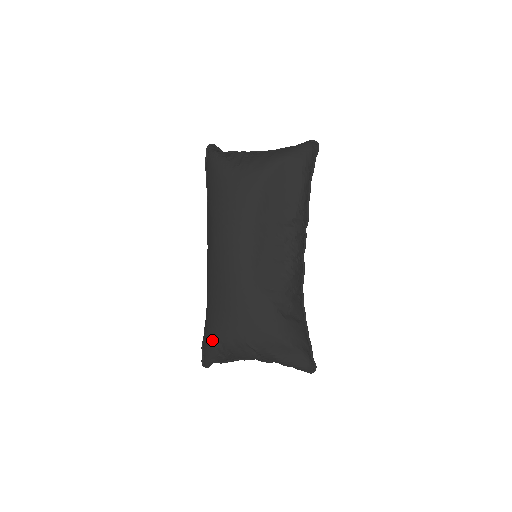
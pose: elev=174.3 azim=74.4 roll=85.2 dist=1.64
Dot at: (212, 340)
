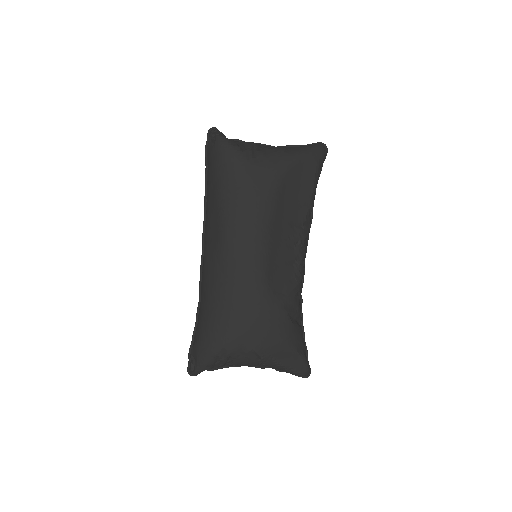
Dot at: (212, 346)
